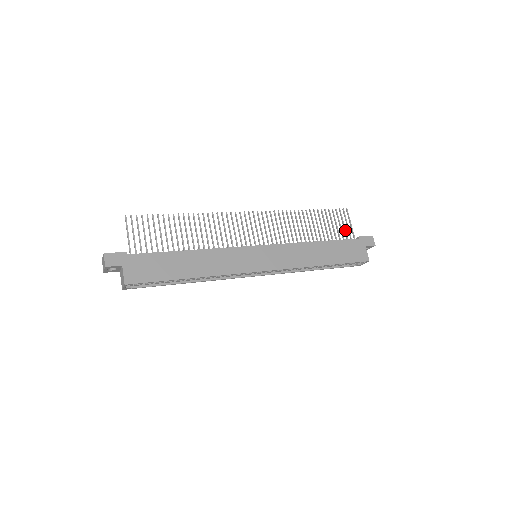
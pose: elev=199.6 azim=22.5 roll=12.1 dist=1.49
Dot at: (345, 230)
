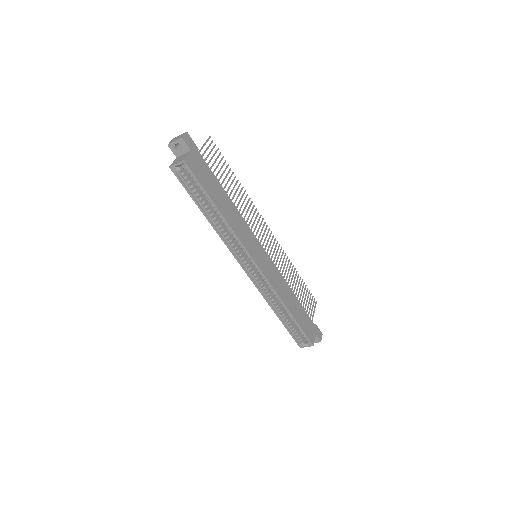
Dot at: occluded
